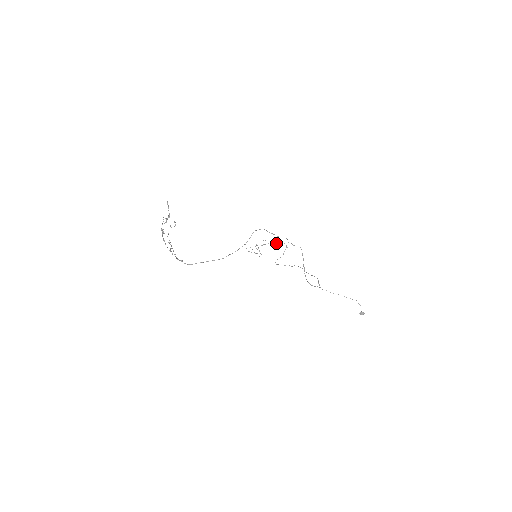
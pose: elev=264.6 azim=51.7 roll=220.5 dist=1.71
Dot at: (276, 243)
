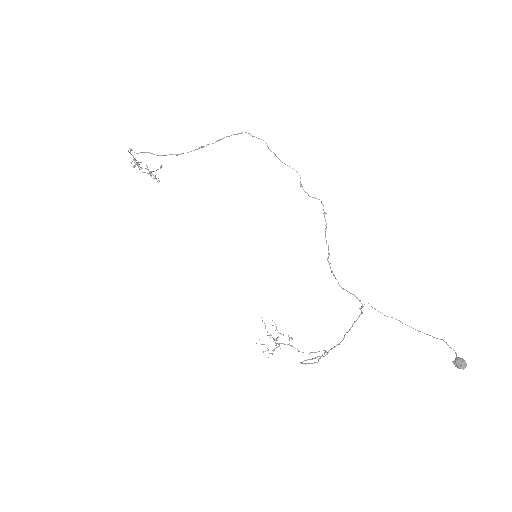
Dot at: (310, 352)
